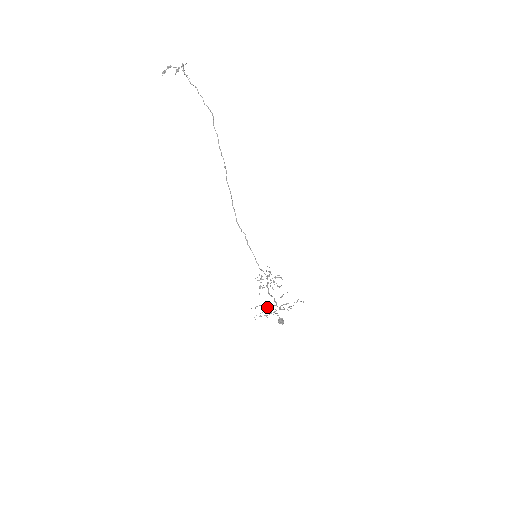
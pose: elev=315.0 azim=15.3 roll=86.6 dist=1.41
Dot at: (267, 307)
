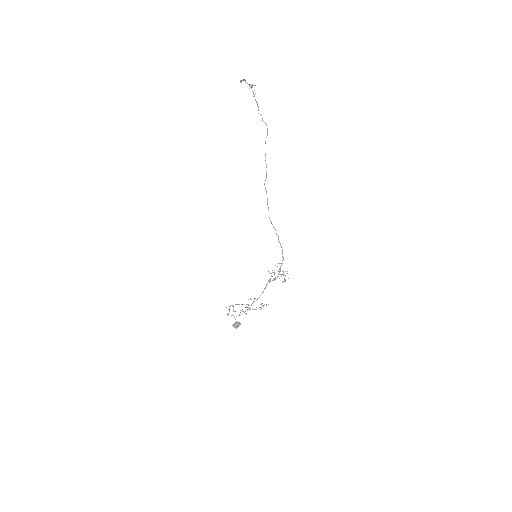
Dot at: (229, 310)
